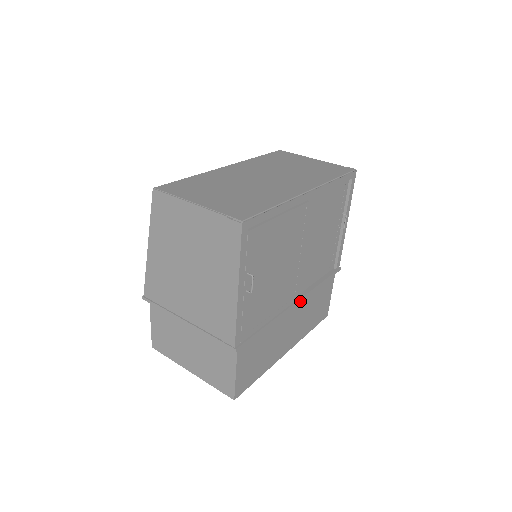
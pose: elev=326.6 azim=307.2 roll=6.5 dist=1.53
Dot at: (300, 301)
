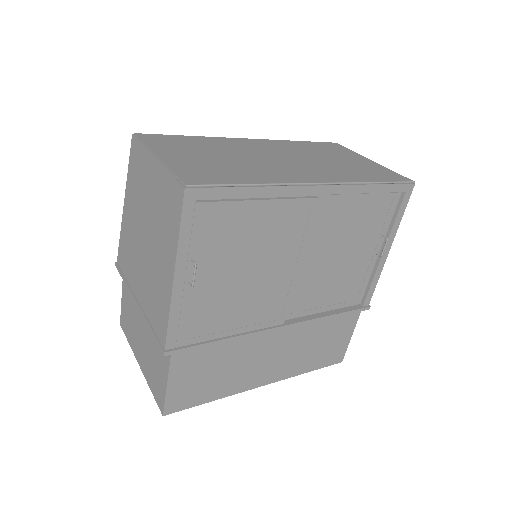
Dot at: (292, 327)
